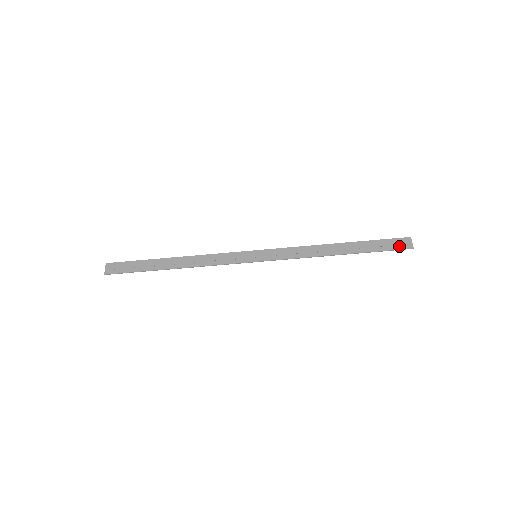
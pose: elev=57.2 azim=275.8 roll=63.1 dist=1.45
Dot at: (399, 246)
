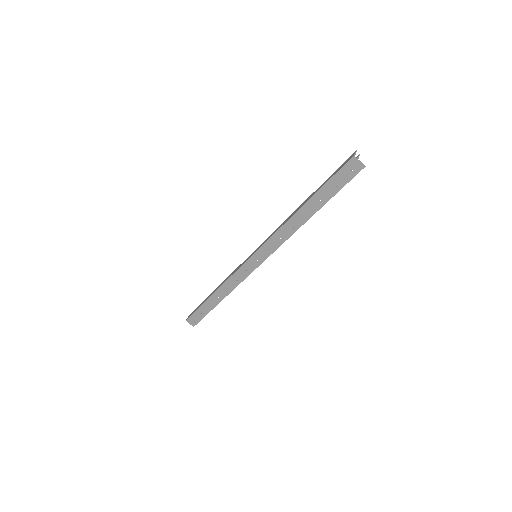
Dot at: (351, 174)
